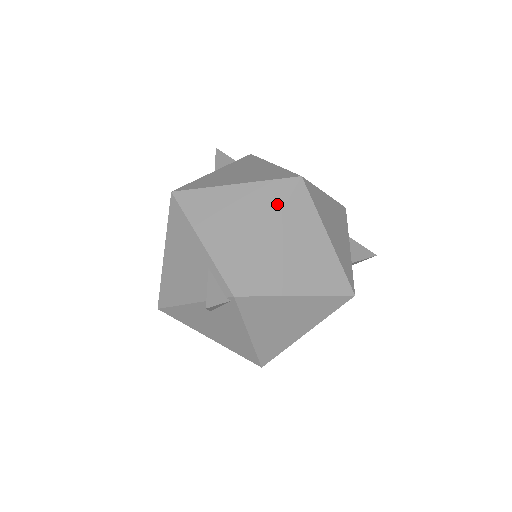
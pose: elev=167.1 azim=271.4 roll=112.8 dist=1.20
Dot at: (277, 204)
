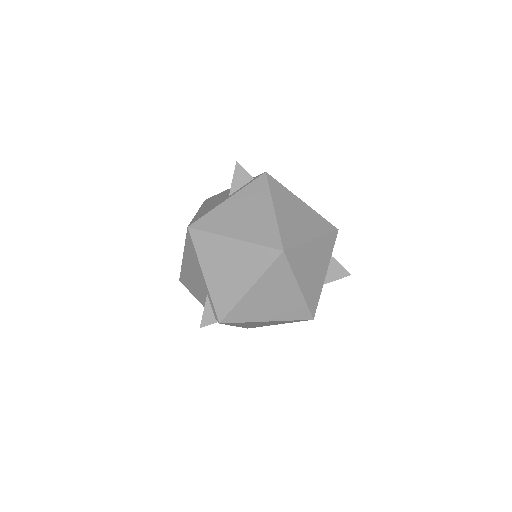
Dot at: (261, 267)
